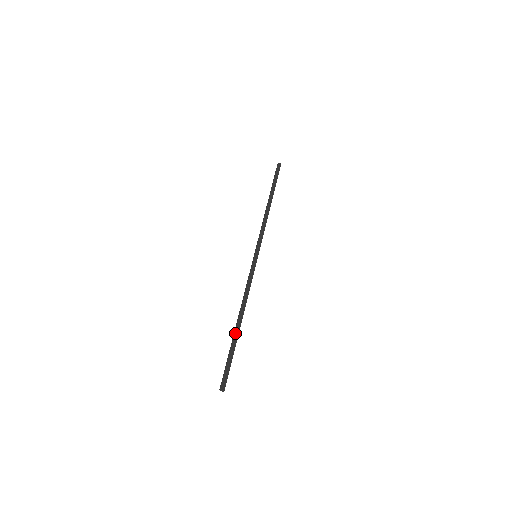
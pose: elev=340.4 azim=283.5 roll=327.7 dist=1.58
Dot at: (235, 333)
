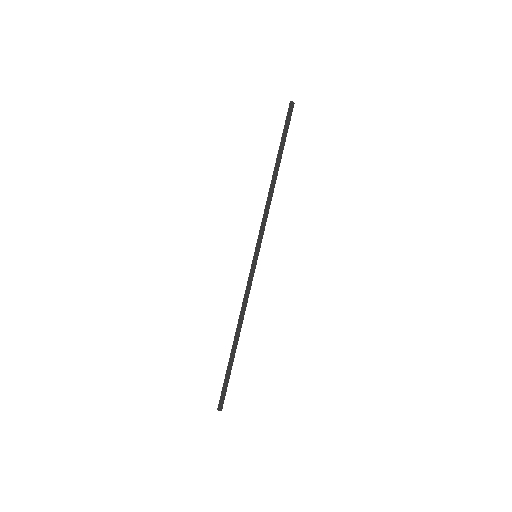
Dot at: (231, 353)
